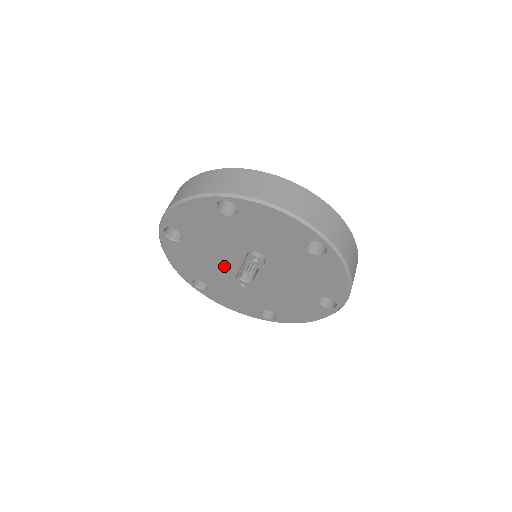
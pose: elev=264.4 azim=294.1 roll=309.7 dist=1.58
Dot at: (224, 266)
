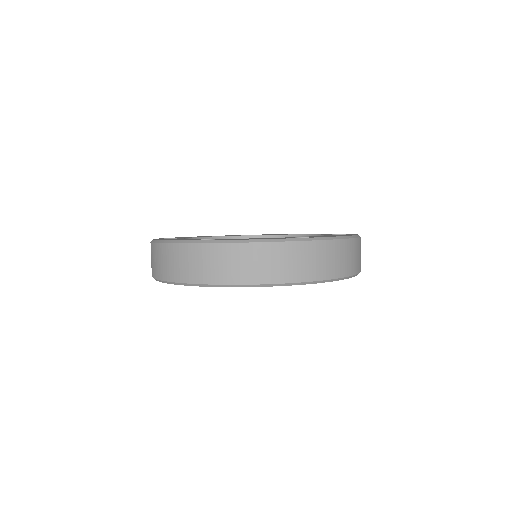
Dot at: occluded
